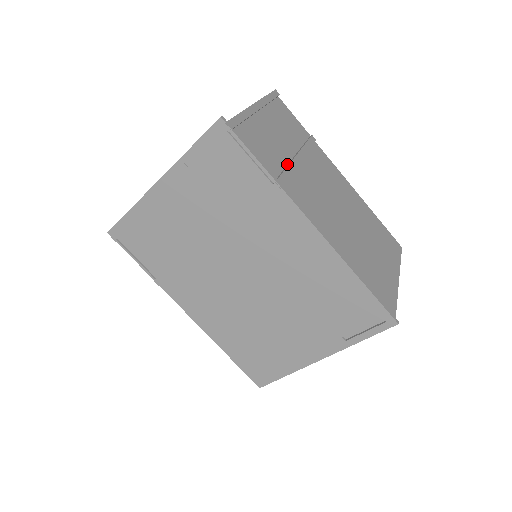
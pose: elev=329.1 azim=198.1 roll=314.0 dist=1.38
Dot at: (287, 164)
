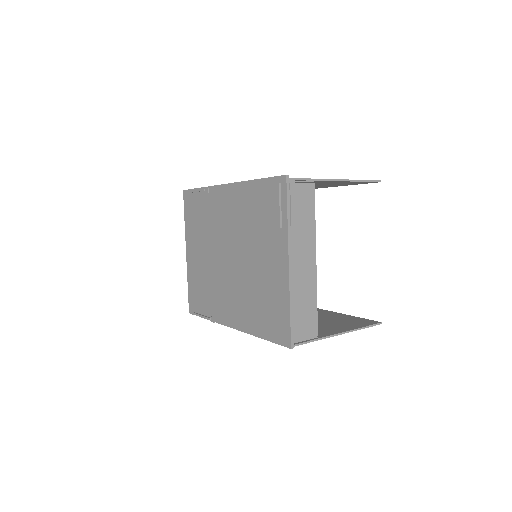
Dot at: occluded
